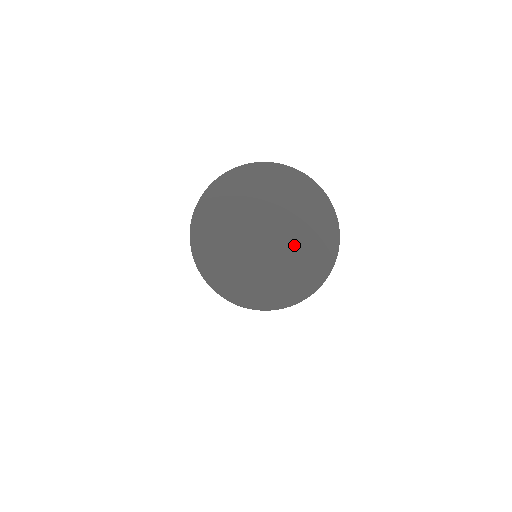
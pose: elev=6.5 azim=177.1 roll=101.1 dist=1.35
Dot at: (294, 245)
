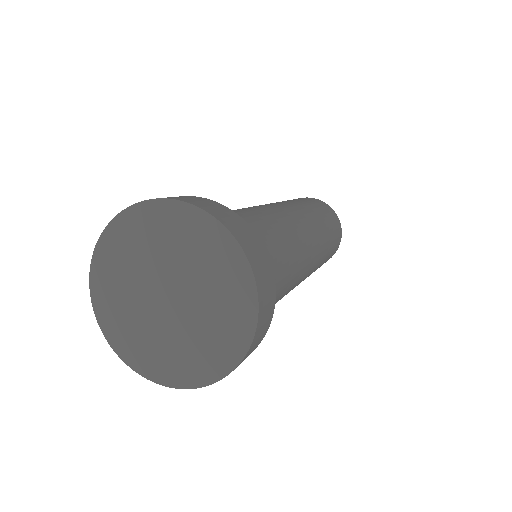
Dot at: (184, 333)
